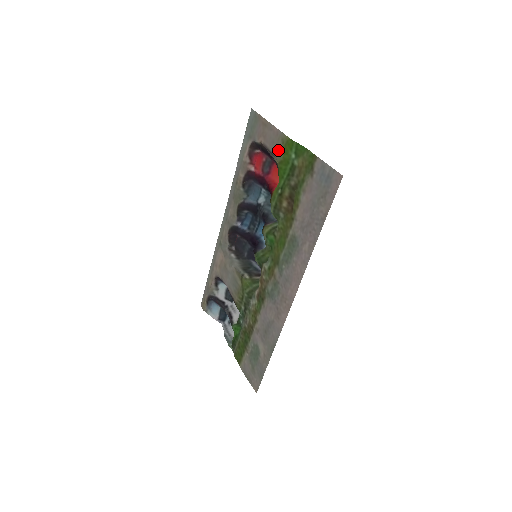
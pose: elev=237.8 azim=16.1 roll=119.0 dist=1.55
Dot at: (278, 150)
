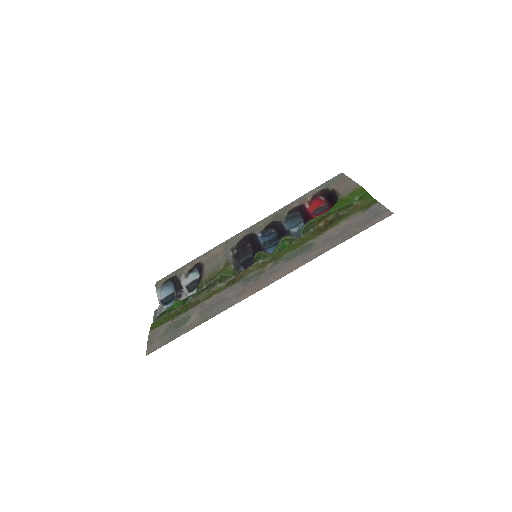
Dot at: (346, 193)
